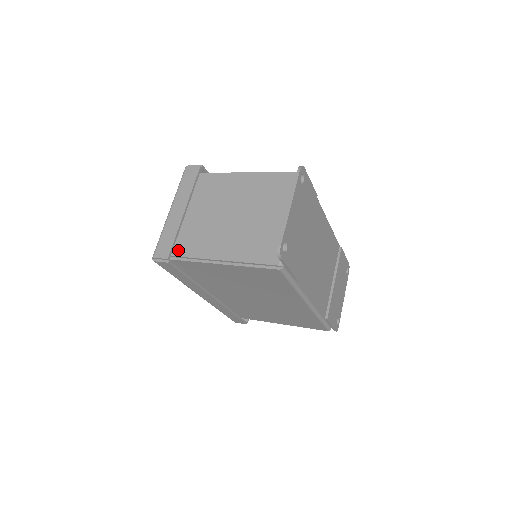
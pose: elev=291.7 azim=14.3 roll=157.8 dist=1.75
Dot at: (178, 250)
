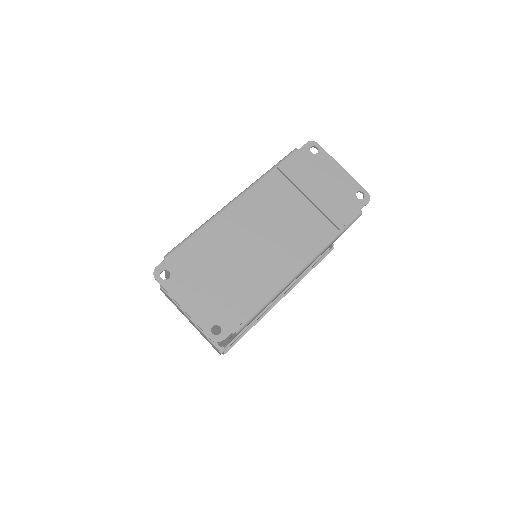
Dot at: (218, 342)
